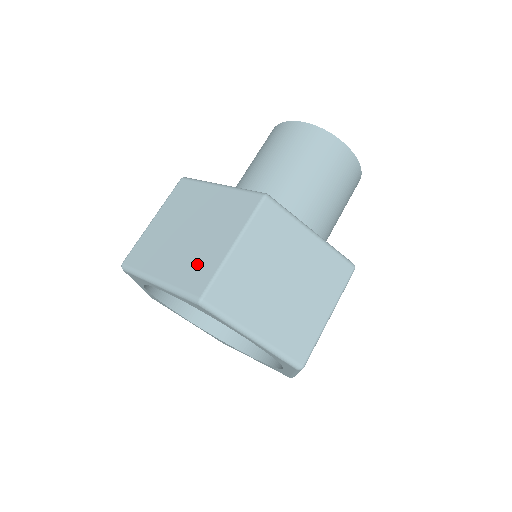
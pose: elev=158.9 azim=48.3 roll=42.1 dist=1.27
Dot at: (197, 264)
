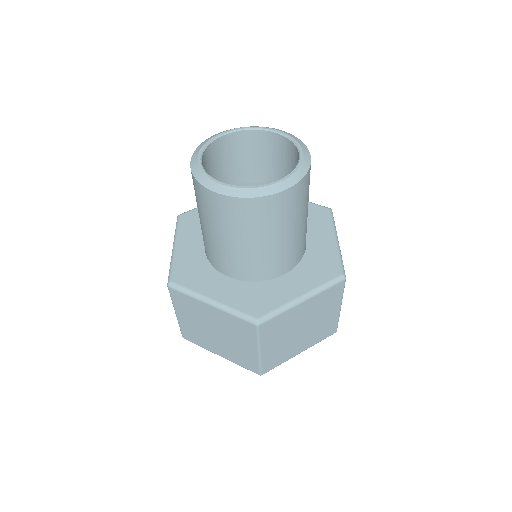
Dot at: (241, 356)
